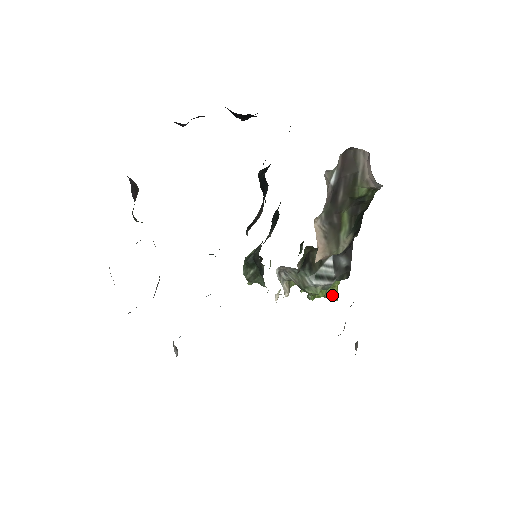
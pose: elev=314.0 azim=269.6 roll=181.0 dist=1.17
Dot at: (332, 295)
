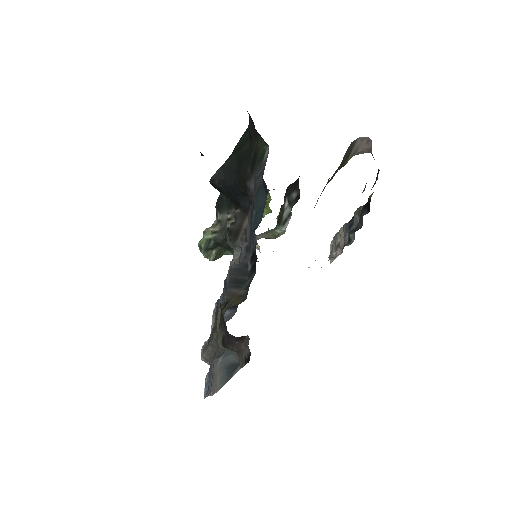
Dot at: occluded
